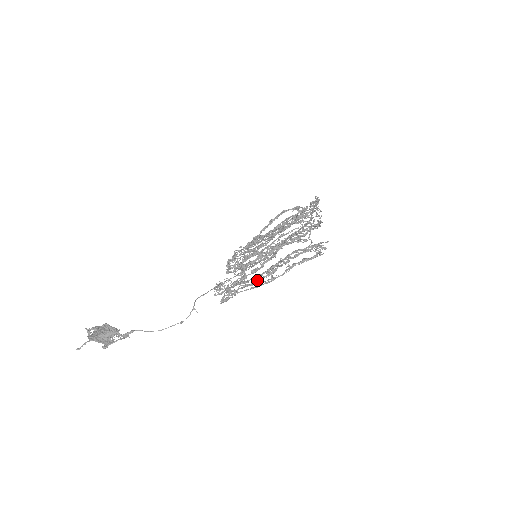
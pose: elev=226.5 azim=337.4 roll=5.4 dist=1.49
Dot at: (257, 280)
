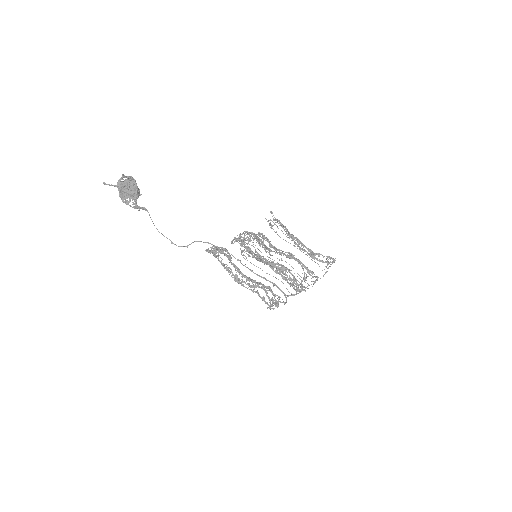
Dot at: (236, 268)
